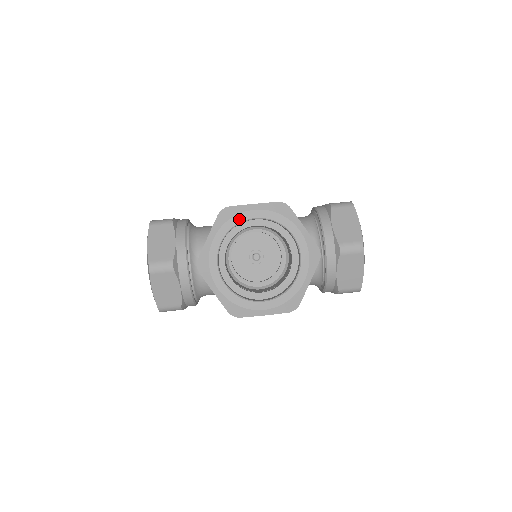
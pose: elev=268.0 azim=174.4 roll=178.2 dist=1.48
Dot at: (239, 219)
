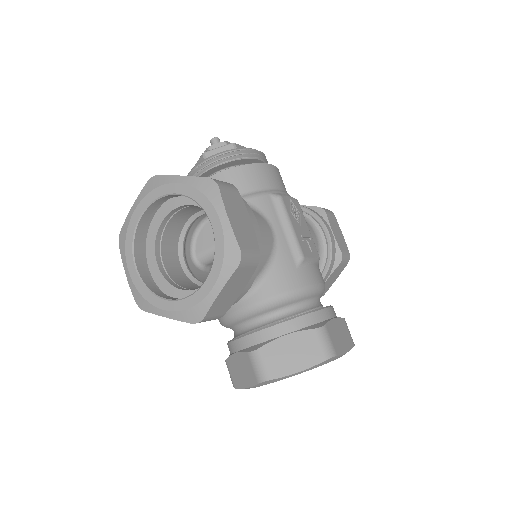
Dot at: (328, 362)
